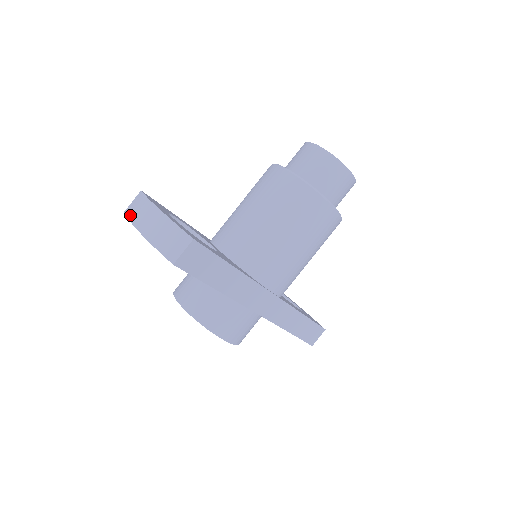
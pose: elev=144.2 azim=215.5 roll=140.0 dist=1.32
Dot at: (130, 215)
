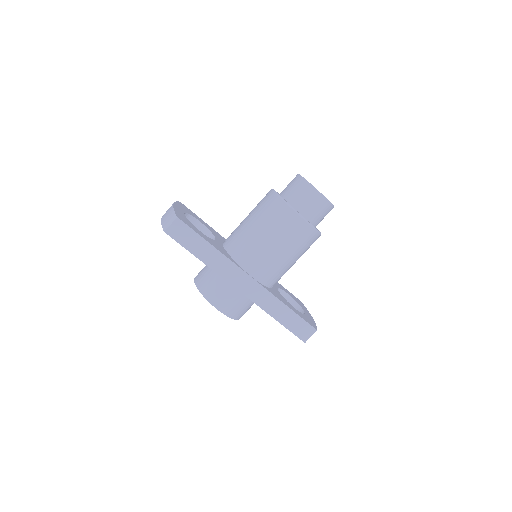
Dot at: occluded
